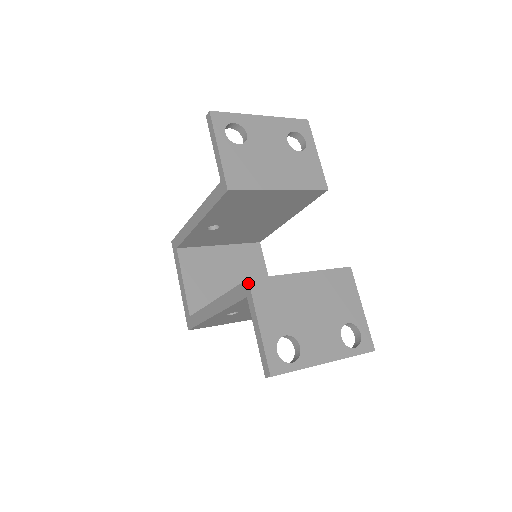
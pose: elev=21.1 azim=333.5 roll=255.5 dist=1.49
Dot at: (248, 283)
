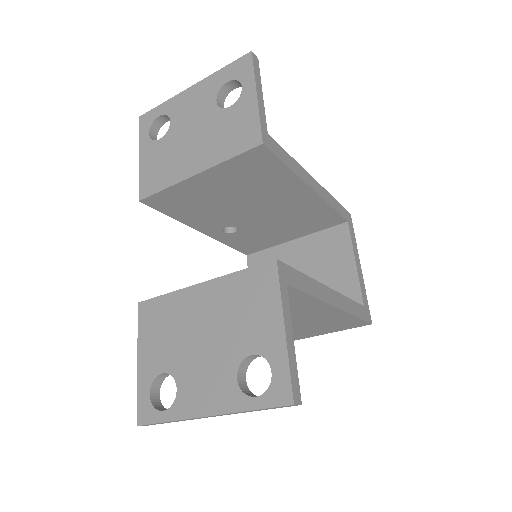
Dot at: (138, 308)
